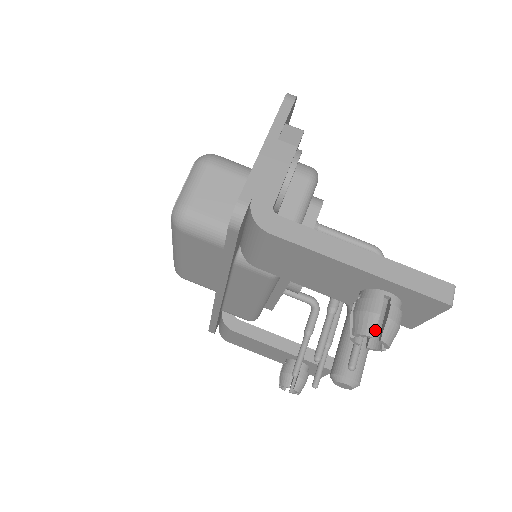
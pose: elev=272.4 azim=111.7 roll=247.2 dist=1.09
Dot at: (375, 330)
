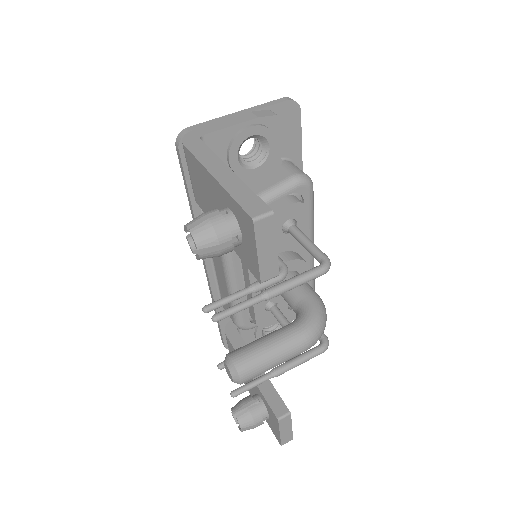
Dot at: occluded
